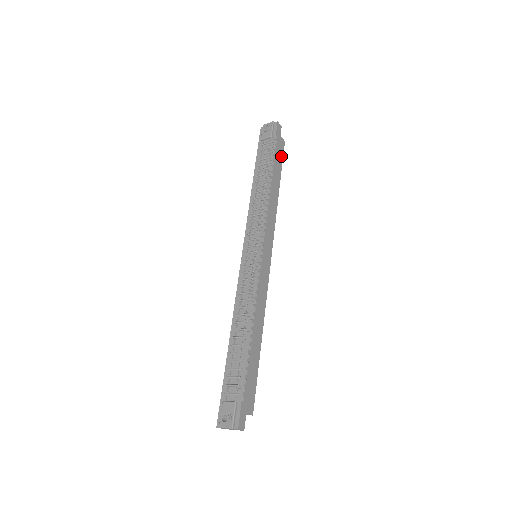
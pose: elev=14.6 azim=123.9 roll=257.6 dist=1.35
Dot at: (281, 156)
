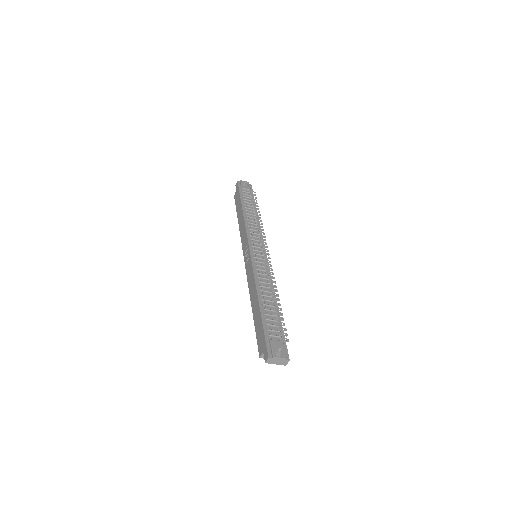
Dot at: occluded
